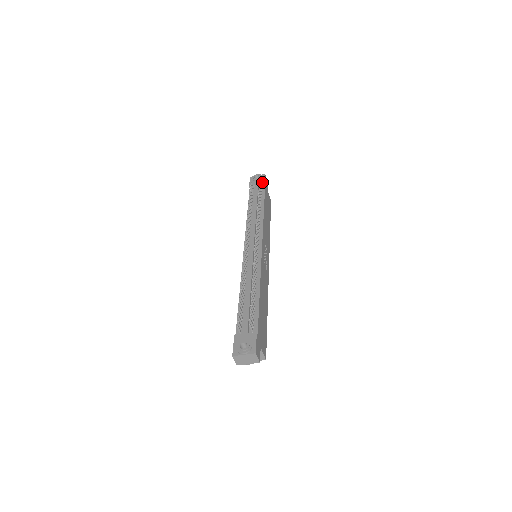
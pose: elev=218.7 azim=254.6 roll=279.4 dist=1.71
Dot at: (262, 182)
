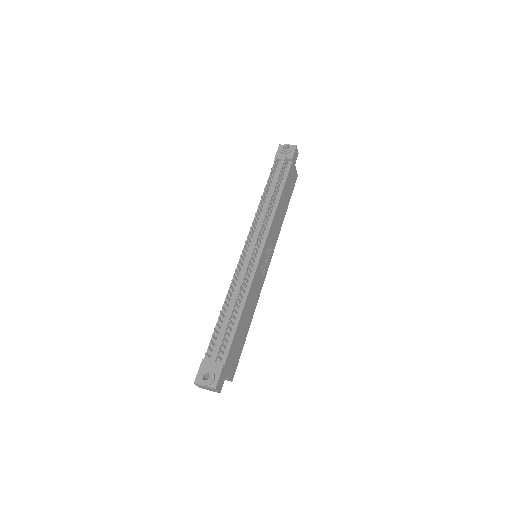
Dot at: (289, 157)
